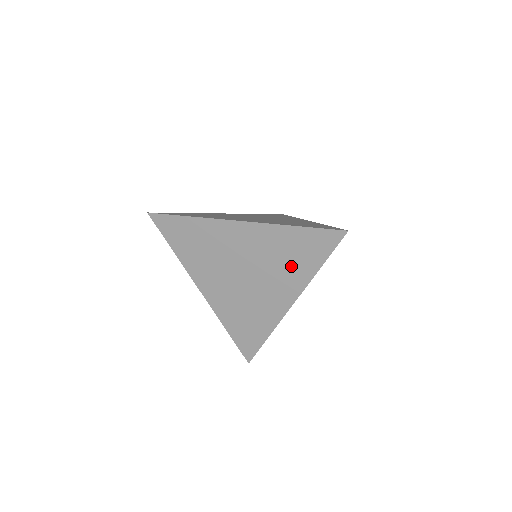
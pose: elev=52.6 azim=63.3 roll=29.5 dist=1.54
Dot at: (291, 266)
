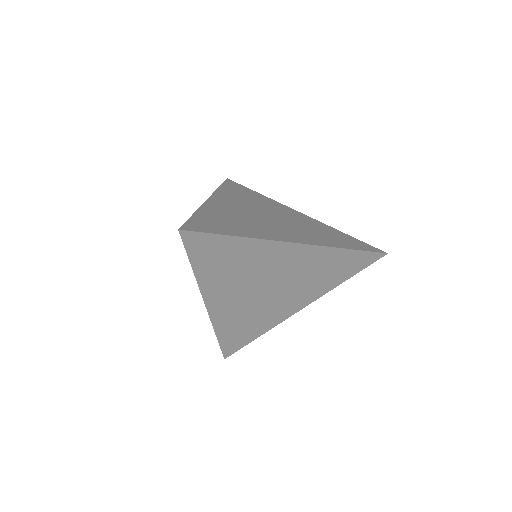
Dot at: (320, 280)
